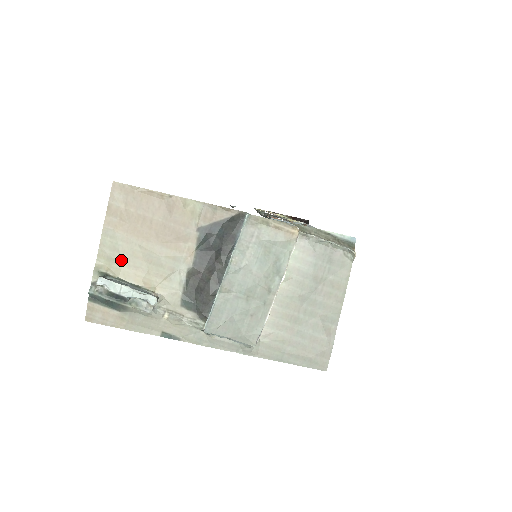
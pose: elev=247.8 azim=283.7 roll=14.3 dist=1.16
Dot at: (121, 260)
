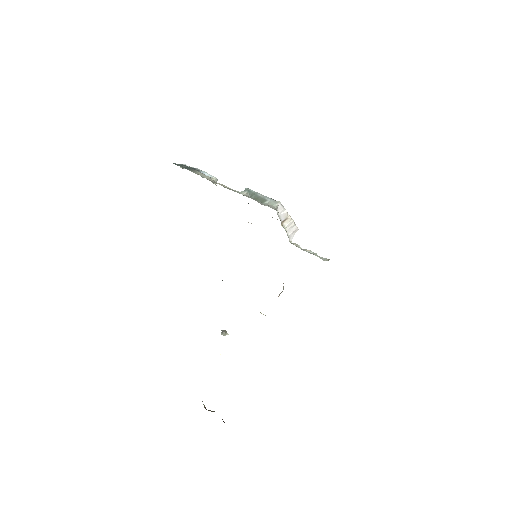
Dot at: occluded
